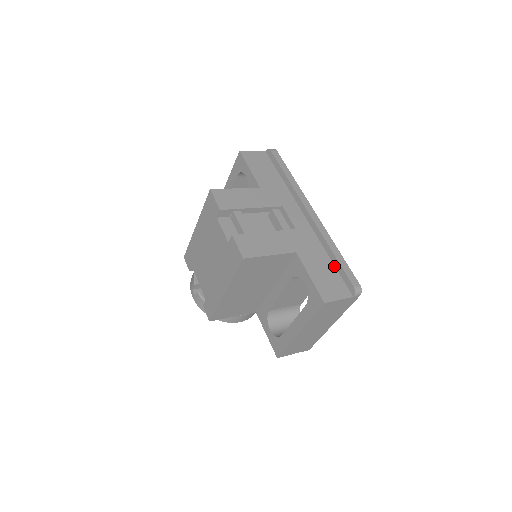
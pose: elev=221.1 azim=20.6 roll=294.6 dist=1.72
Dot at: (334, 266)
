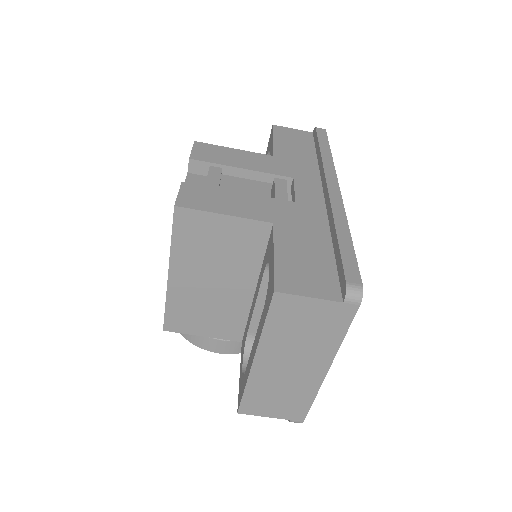
Dot at: (333, 255)
